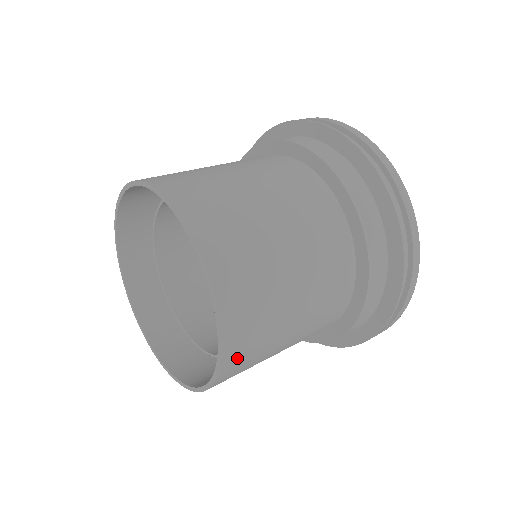
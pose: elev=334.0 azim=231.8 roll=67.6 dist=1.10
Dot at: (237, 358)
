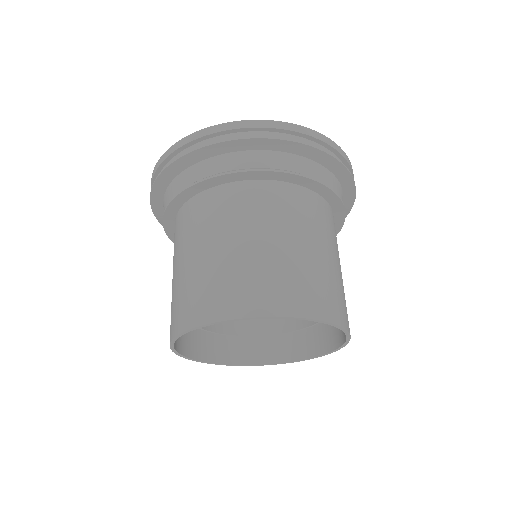
Dot at: (347, 317)
